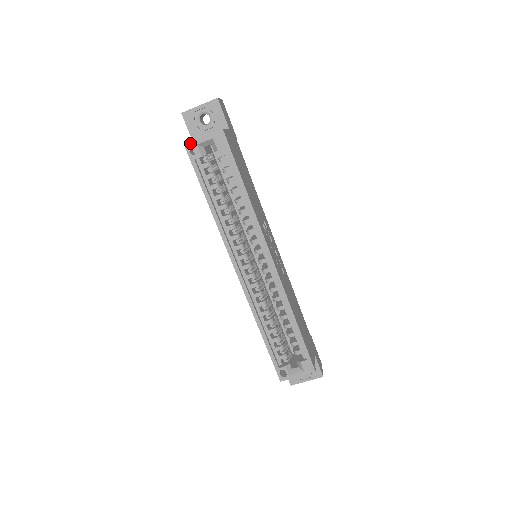
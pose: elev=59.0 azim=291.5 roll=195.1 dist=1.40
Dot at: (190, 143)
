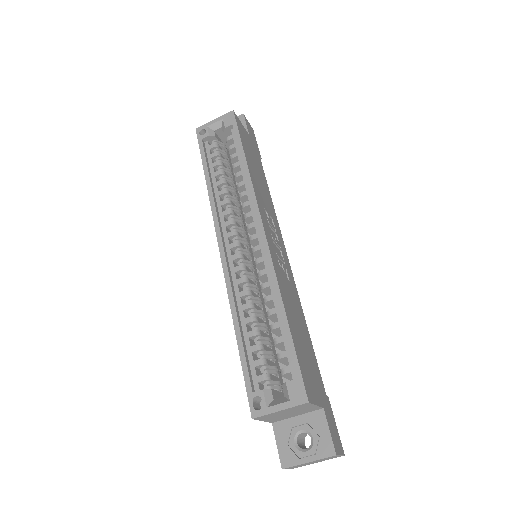
Dot at: (201, 126)
